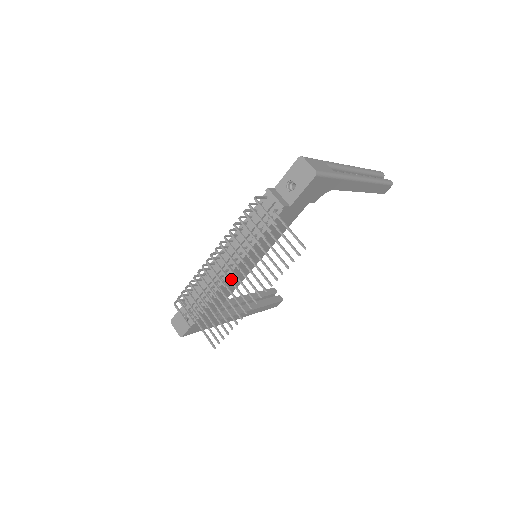
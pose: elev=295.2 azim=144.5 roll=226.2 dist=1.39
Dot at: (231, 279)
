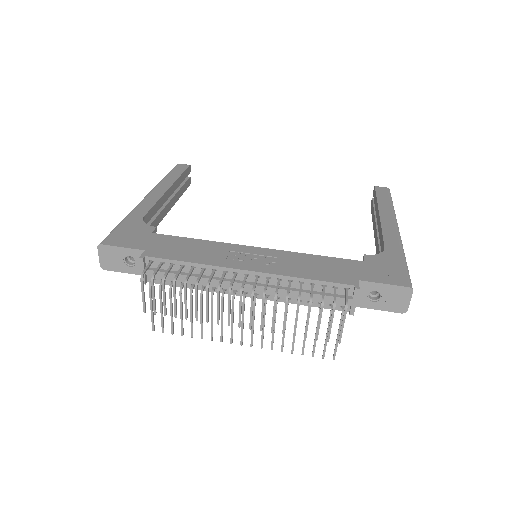
Dot at: occluded
